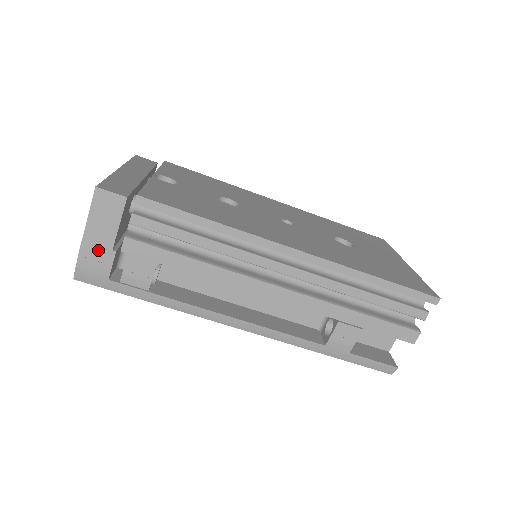
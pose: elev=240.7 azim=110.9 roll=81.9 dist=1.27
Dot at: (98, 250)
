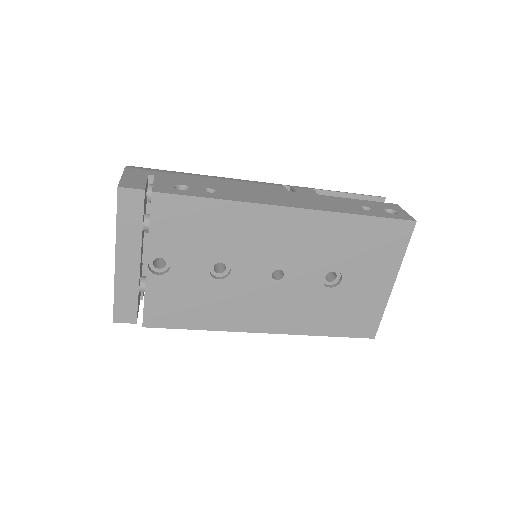
Dot at: occluded
